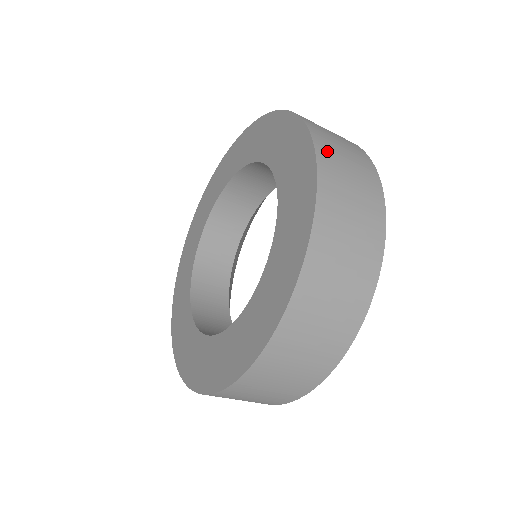
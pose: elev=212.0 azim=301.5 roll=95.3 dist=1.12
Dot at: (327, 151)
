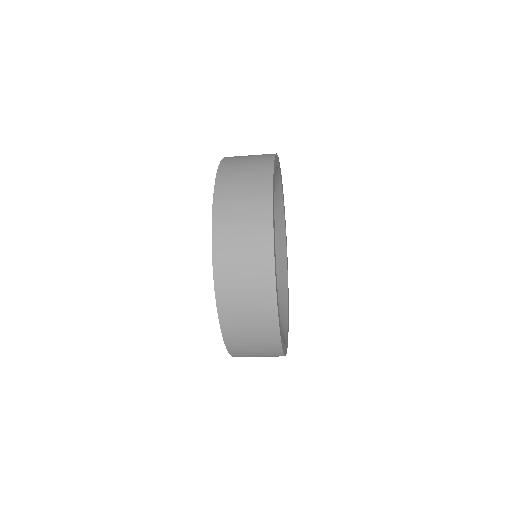
Dot at: (235, 156)
